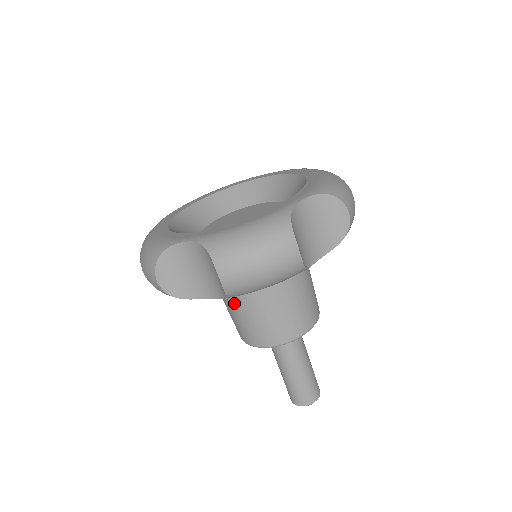
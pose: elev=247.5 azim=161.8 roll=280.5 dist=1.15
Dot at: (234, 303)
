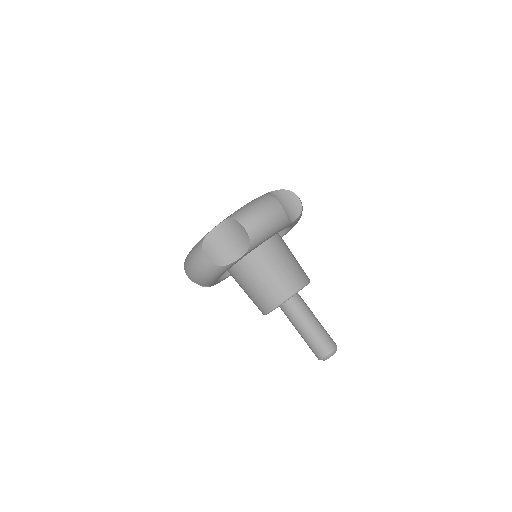
Dot at: occluded
